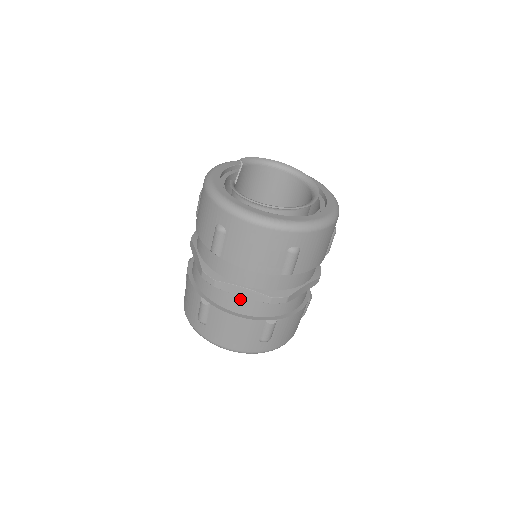
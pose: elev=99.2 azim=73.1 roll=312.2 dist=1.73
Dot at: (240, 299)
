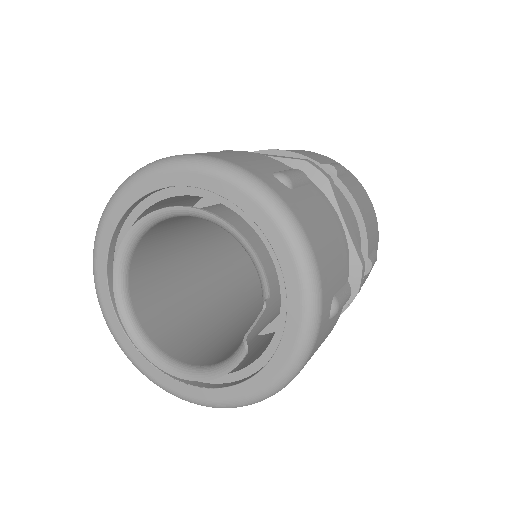
Dot at: occluded
